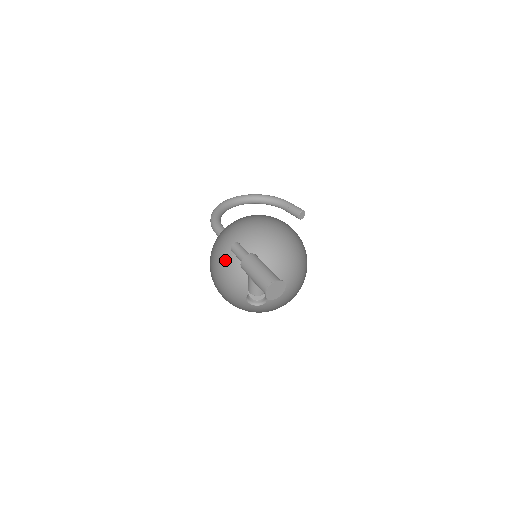
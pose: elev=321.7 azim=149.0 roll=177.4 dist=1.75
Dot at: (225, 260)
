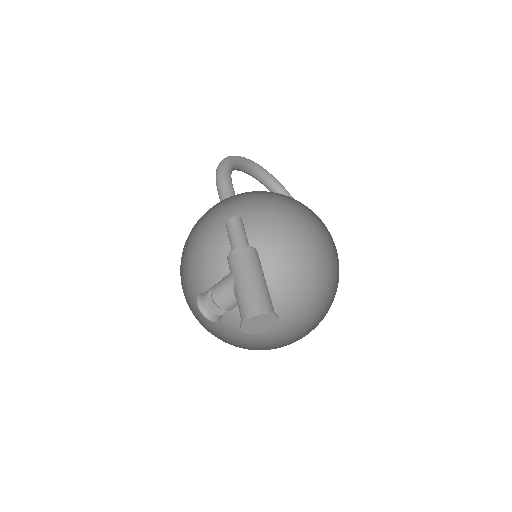
Dot at: (211, 227)
